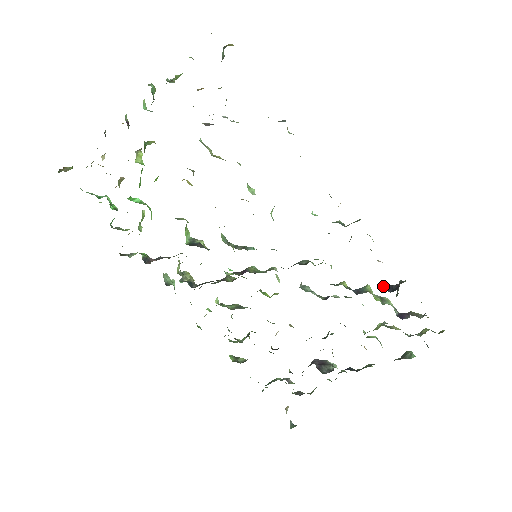
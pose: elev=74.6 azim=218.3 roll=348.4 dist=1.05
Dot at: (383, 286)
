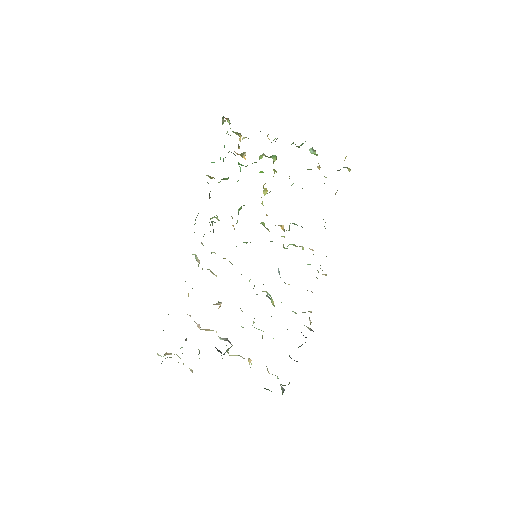
Dot at: occluded
